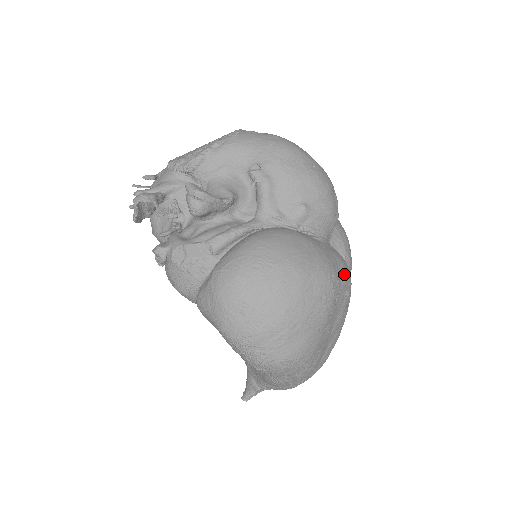
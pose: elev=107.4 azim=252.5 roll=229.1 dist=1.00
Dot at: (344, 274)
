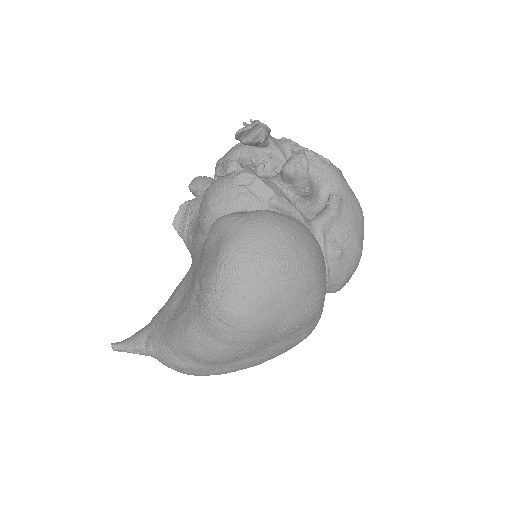
Dot at: (317, 321)
